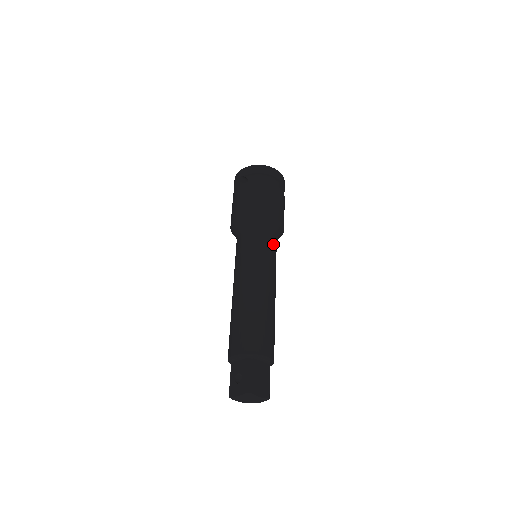
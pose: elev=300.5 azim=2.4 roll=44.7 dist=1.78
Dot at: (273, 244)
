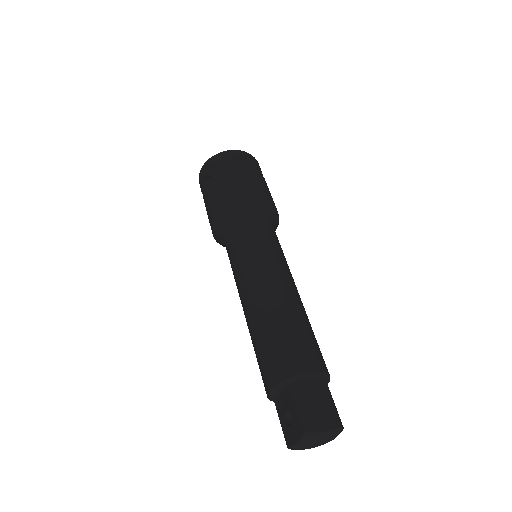
Dot at: (268, 231)
